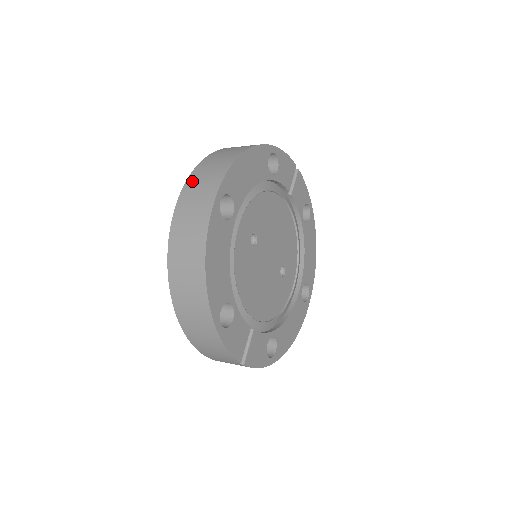
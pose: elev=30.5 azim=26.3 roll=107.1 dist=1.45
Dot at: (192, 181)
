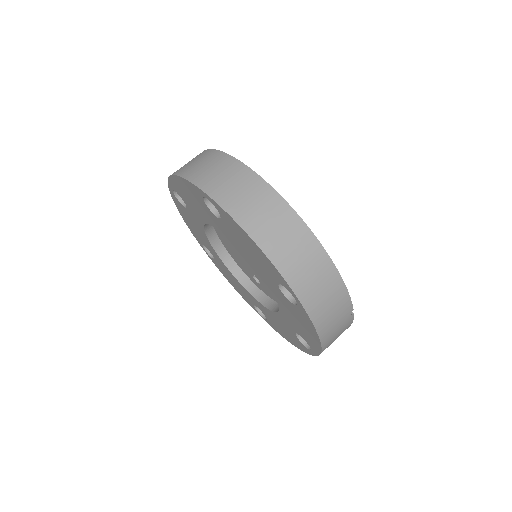
Dot at: (201, 179)
